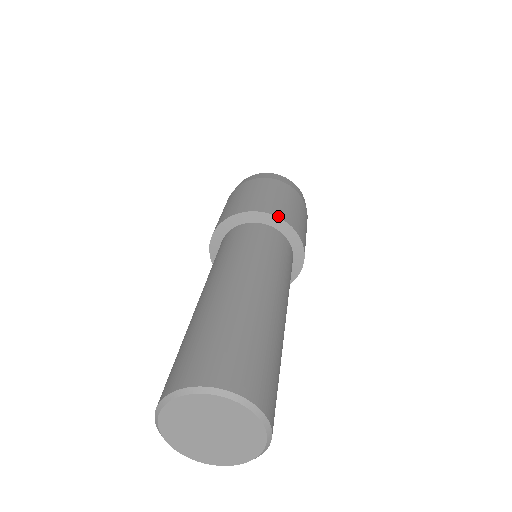
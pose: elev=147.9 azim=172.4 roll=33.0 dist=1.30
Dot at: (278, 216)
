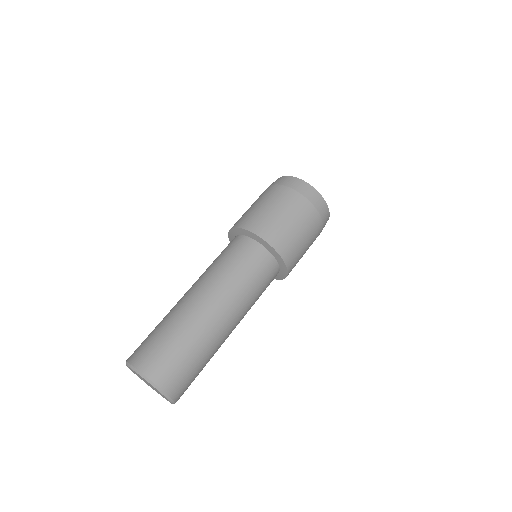
Dot at: (272, 245)
